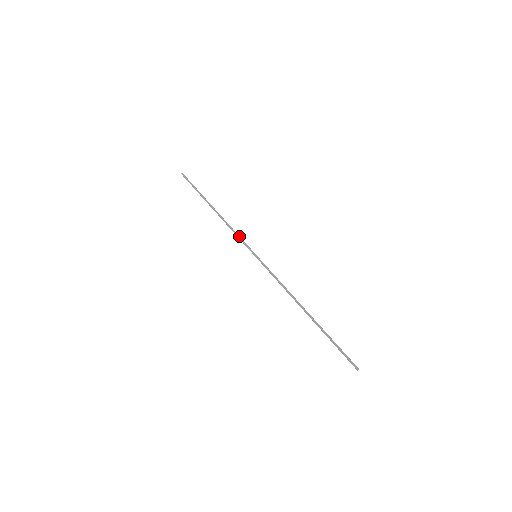
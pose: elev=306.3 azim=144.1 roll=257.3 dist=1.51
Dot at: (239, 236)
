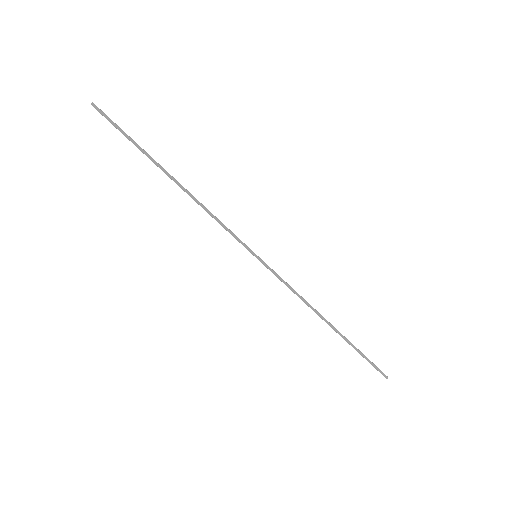
Dot at: occluded
